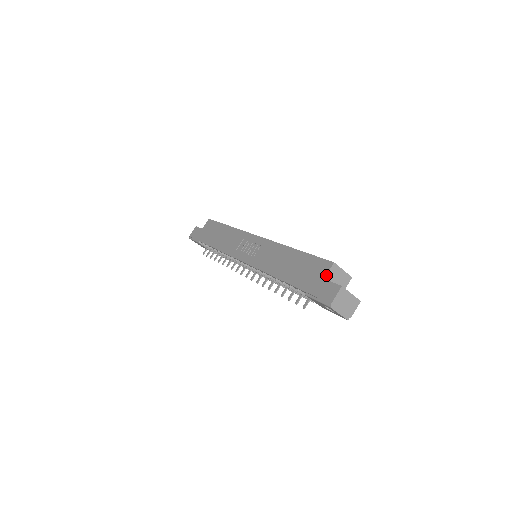
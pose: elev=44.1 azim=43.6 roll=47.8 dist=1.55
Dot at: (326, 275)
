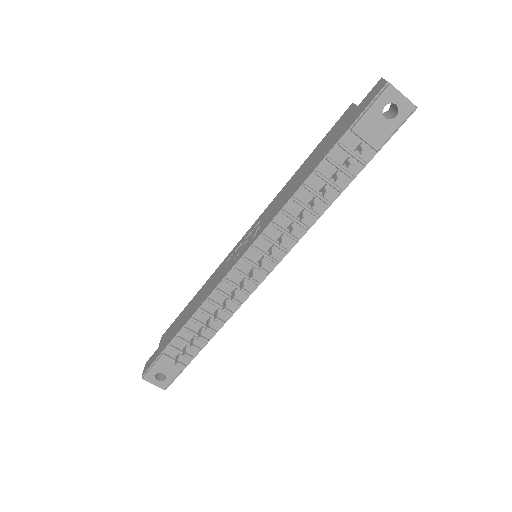
Dot at: (356, 106)
